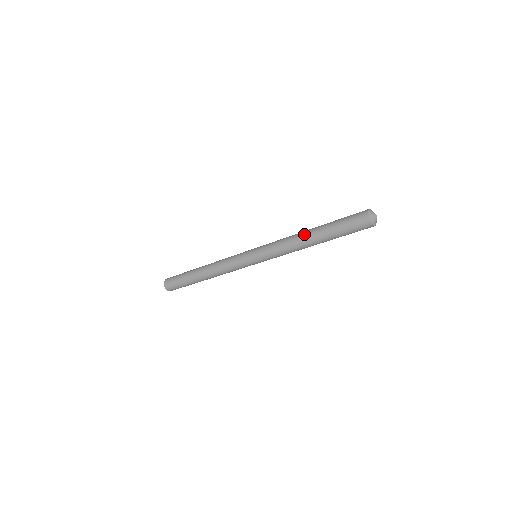
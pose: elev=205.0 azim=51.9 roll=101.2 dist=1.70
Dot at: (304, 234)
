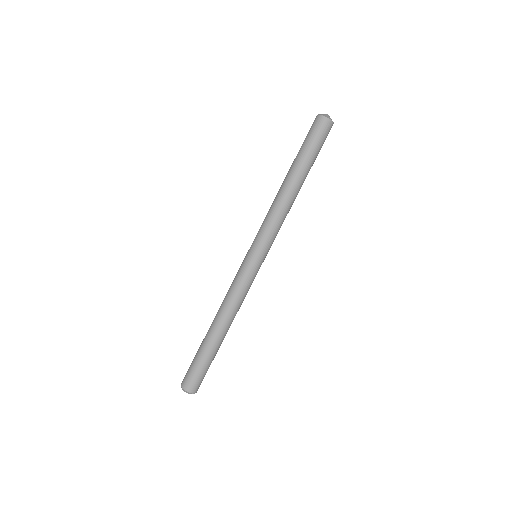
Dot at: occluded
